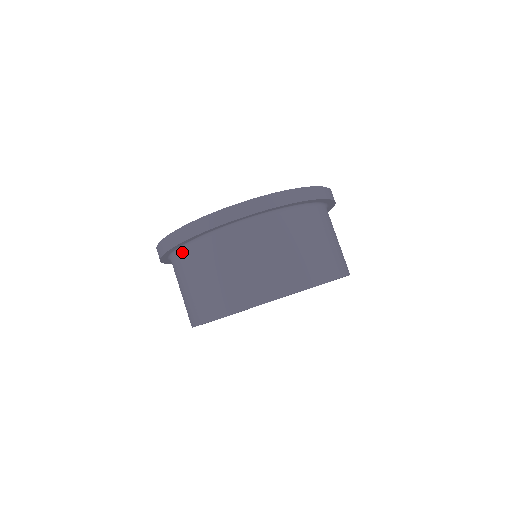
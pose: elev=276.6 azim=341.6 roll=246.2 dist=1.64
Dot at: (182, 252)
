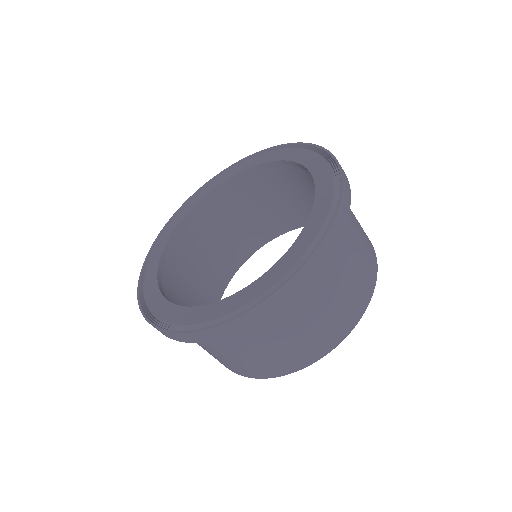
Dot at: occluded
